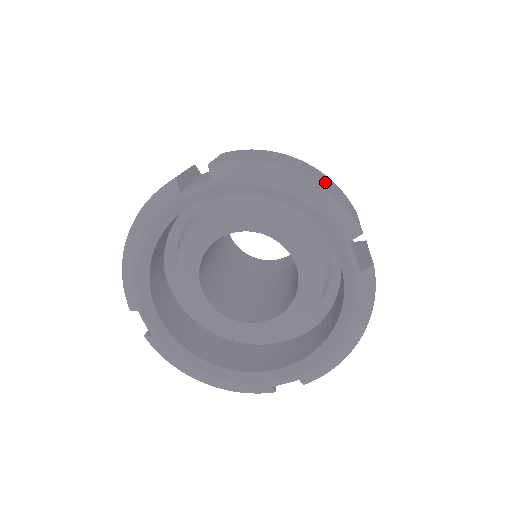
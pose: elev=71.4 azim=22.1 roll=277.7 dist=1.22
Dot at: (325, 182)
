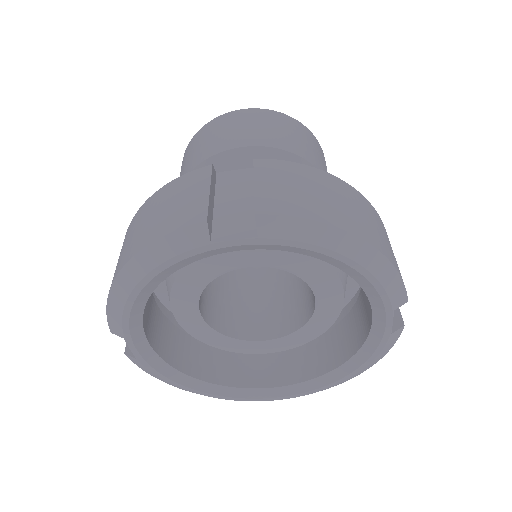
Dot at: (381, 234)
